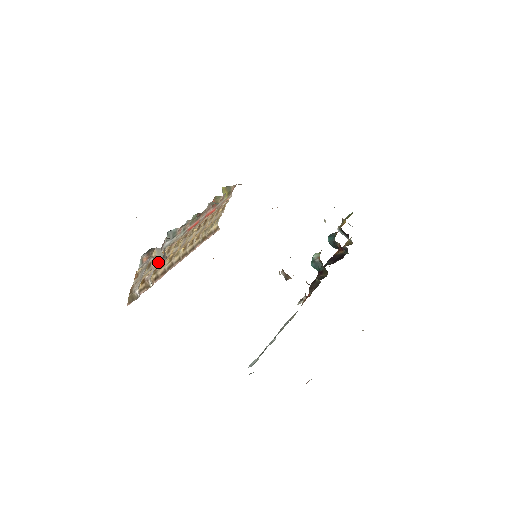
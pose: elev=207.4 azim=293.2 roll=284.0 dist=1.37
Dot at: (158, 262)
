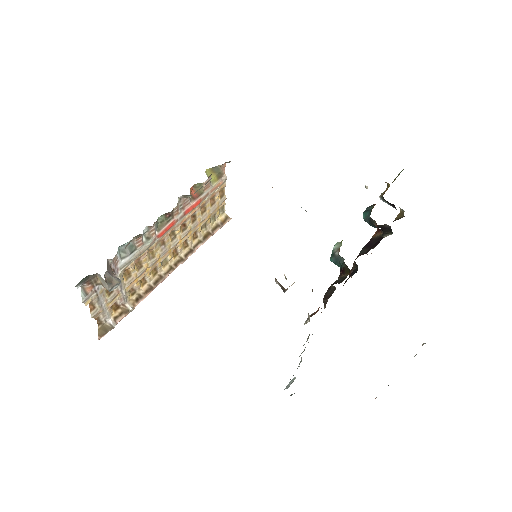
Dot at: occluded
